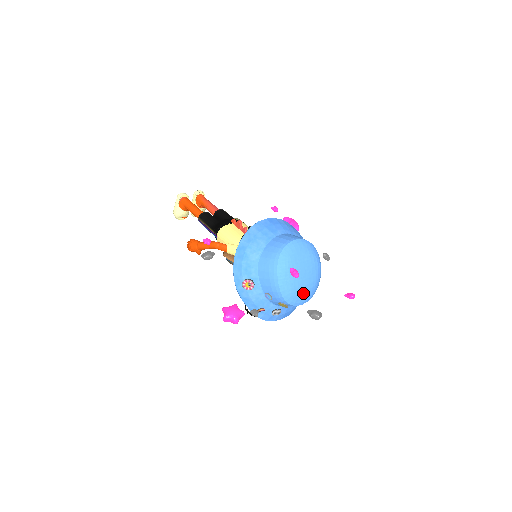
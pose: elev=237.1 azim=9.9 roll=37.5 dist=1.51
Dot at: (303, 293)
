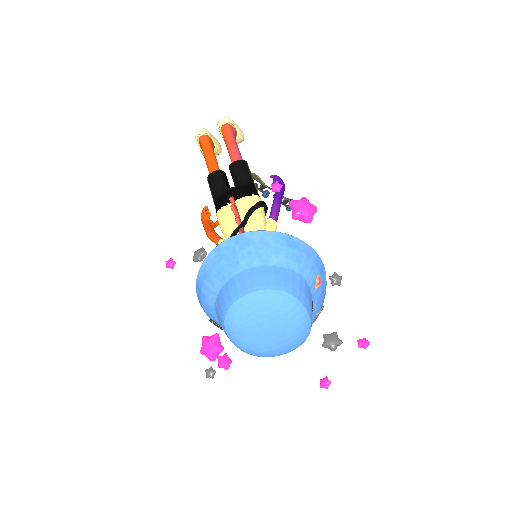
Dot at: (277, 349)
